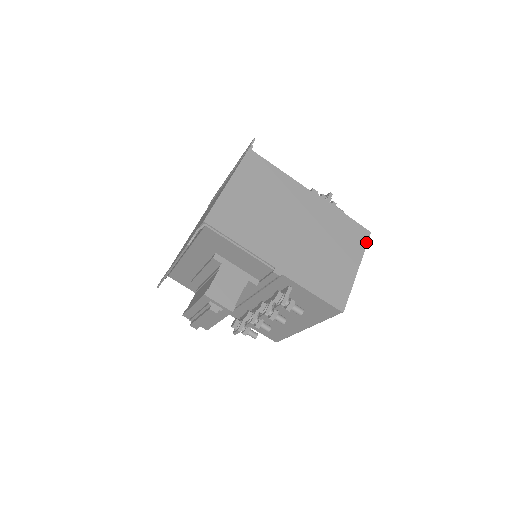
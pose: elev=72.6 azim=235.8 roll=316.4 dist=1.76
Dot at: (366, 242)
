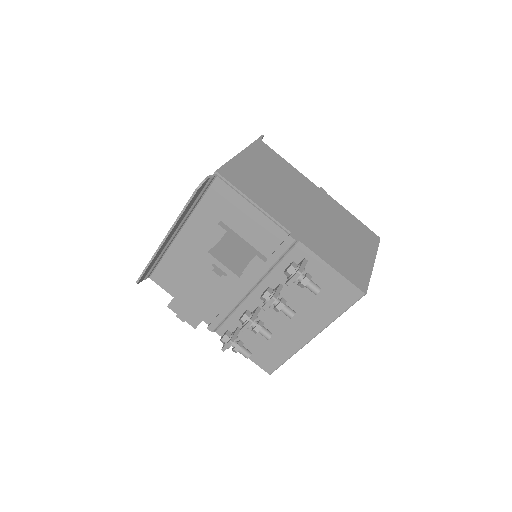
Dot at: (377, 244)
